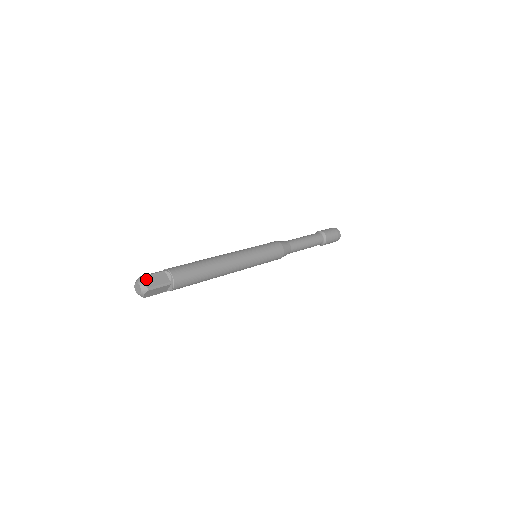
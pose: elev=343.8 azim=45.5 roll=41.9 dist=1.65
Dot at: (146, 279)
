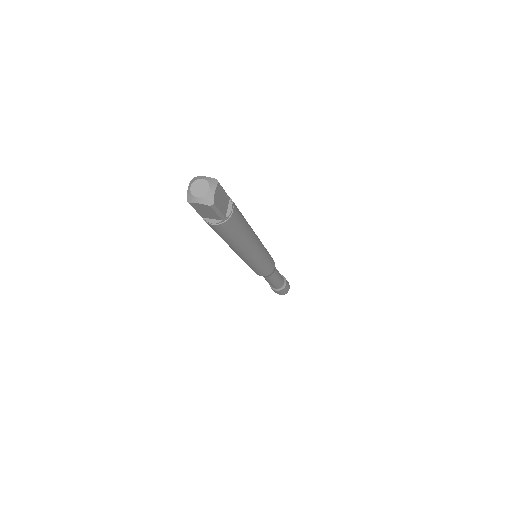
Dot at: occluded
